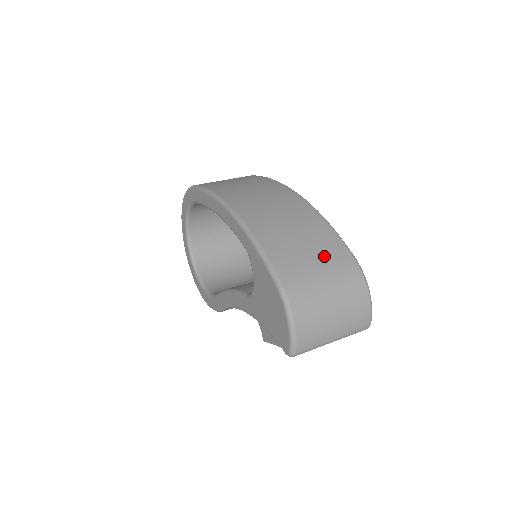
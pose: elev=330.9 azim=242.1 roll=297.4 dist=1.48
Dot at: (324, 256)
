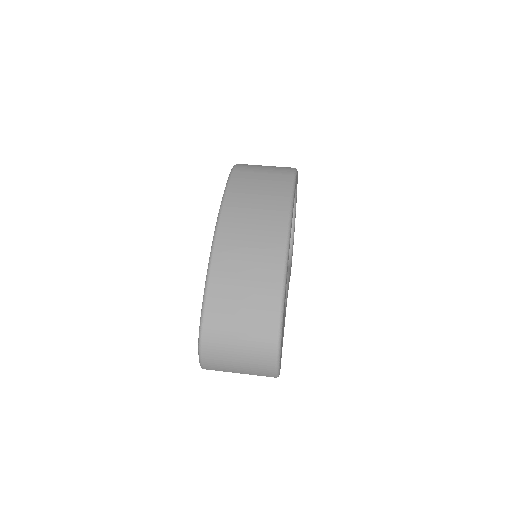
Dot at: (253, 317)
